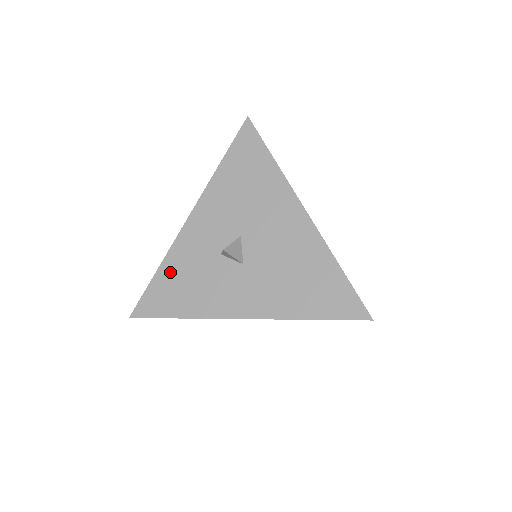
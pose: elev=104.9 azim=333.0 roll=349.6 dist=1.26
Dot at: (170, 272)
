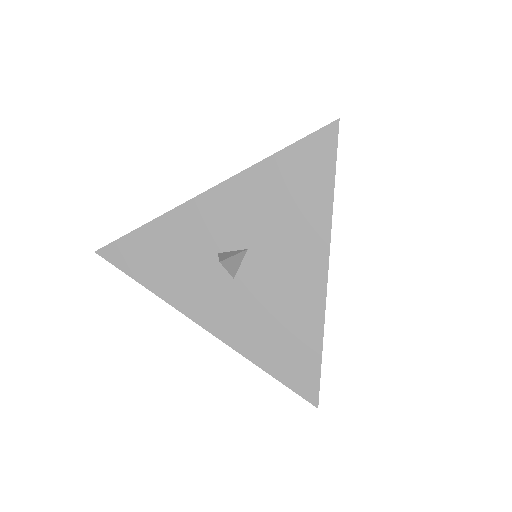
Dot at: (157, 235)
